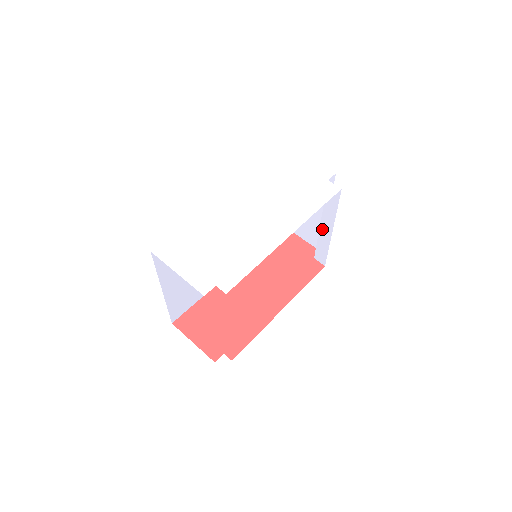
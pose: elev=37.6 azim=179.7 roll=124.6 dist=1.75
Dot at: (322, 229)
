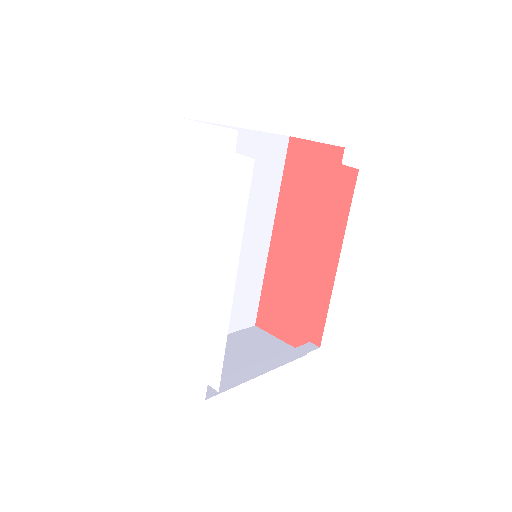
Dot at: occluded
